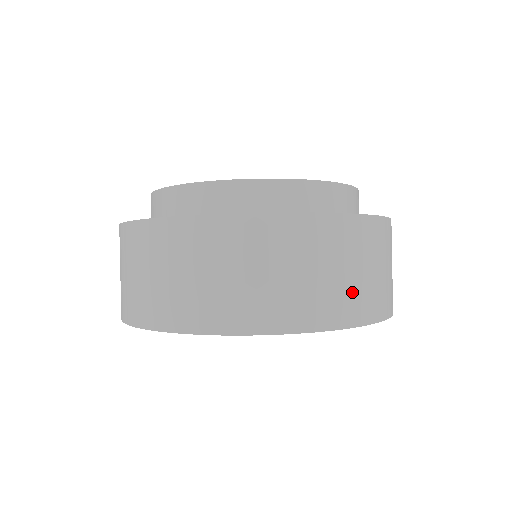
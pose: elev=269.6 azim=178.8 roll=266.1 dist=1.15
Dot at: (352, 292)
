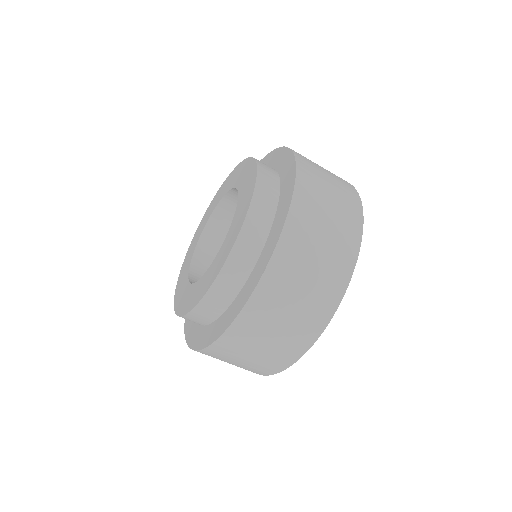
Dot at: (257, 365)
